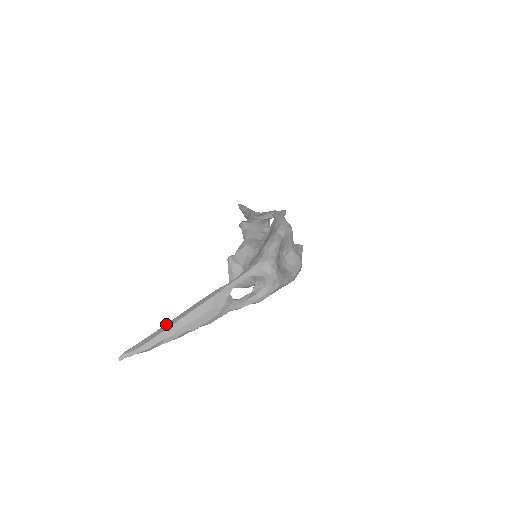
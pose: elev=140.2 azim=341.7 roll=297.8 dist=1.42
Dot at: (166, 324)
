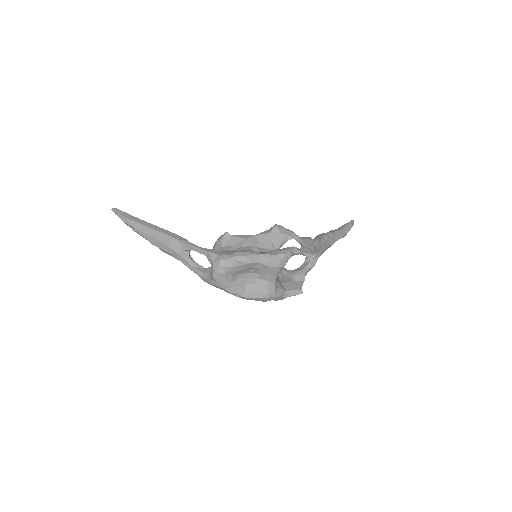
Dot at: occluded
